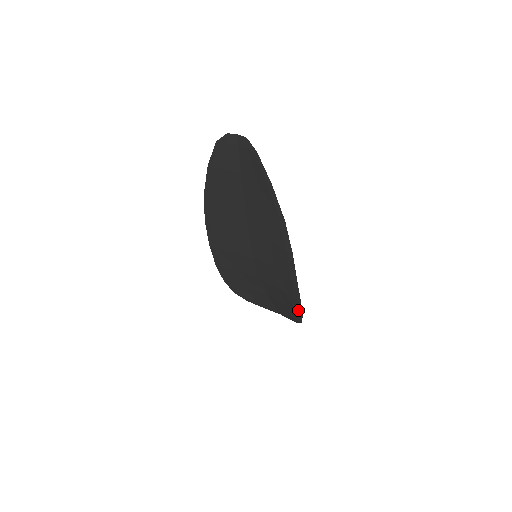
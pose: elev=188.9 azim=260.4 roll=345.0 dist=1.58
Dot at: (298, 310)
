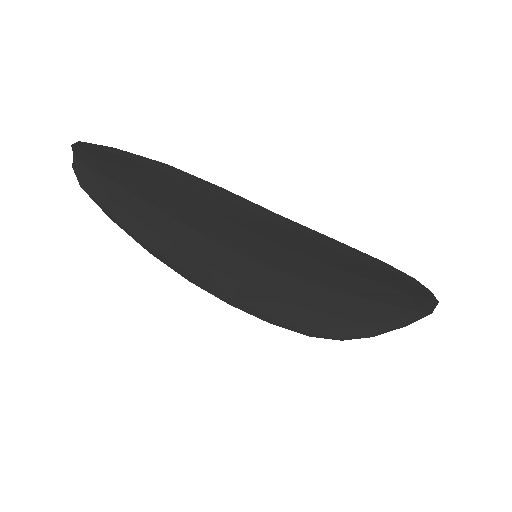
Dot at: (368, 261)
